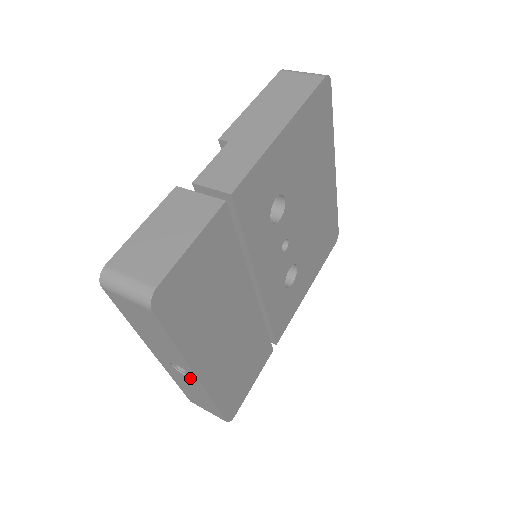
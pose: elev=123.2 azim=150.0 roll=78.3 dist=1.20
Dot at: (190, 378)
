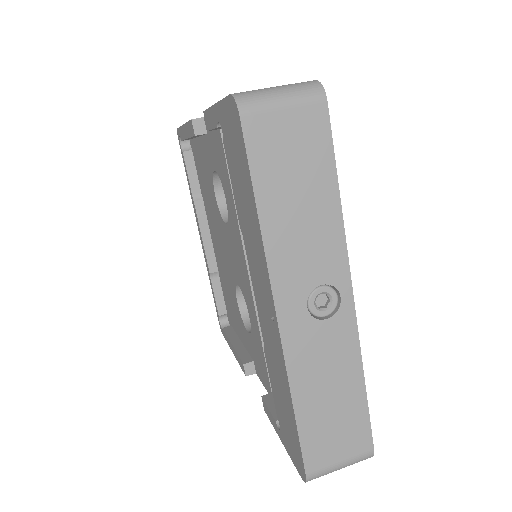
Dot at: (336, 317)
